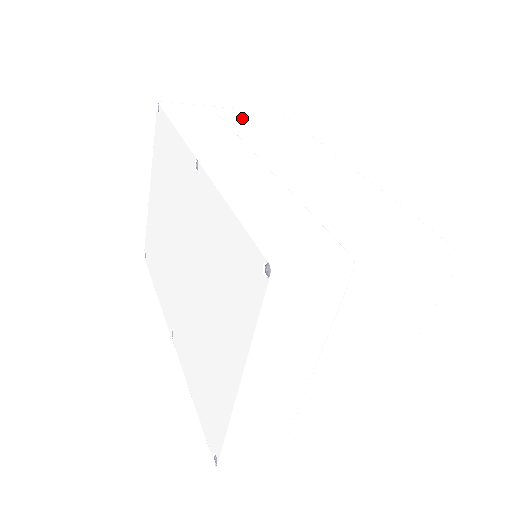
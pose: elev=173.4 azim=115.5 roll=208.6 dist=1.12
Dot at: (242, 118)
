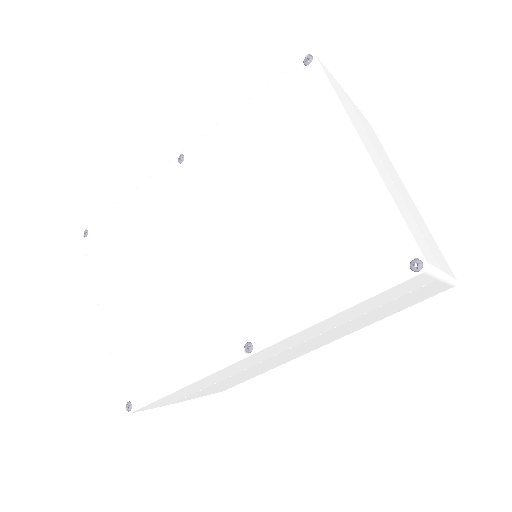
Dot at: occluded
